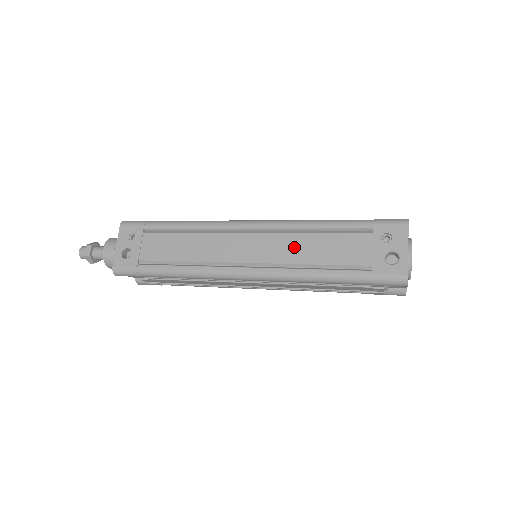
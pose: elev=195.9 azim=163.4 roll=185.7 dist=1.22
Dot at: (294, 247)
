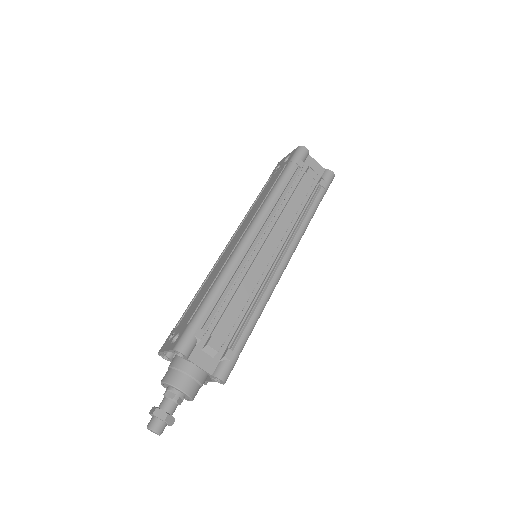
Dot at: (253, 211)
